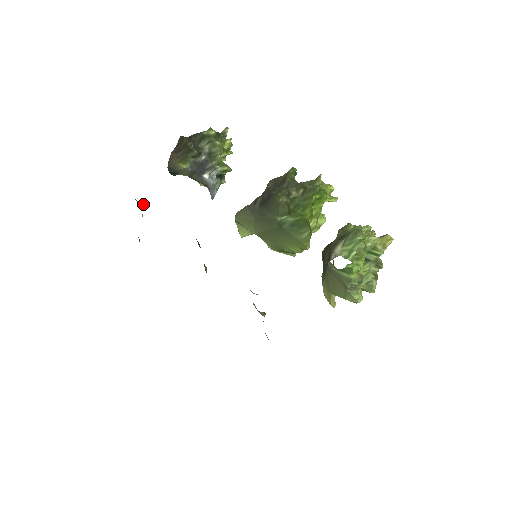
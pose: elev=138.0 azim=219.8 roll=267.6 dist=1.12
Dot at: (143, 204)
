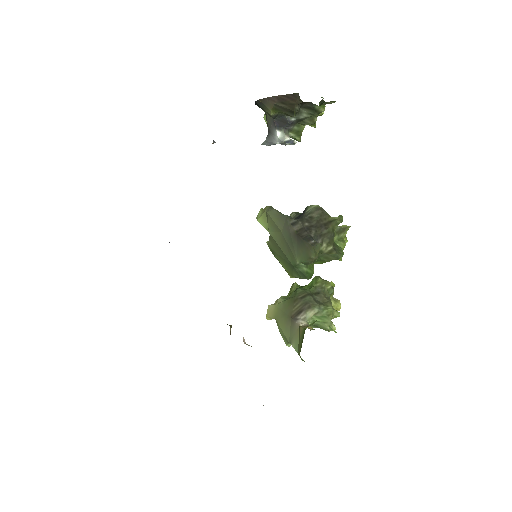
Dot at: (215, 142)
